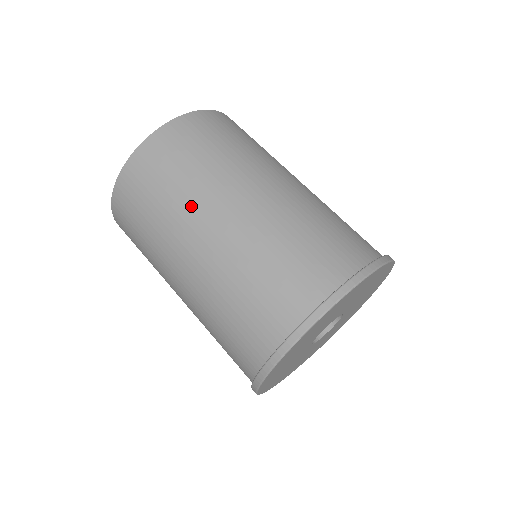
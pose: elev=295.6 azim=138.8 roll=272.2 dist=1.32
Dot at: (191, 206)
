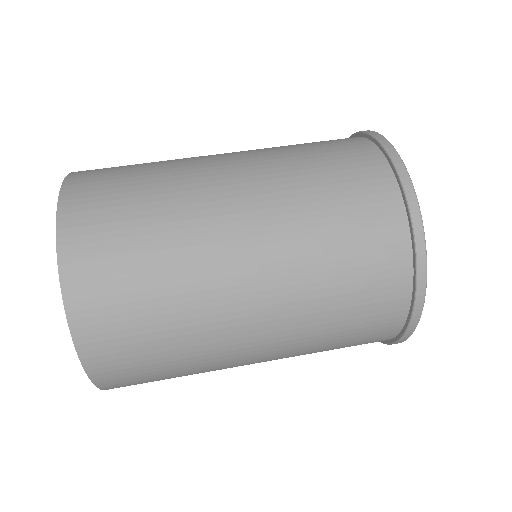
Dot at: (188, 195)
